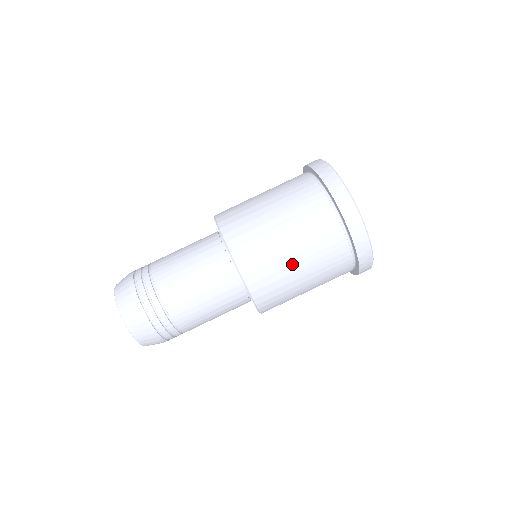
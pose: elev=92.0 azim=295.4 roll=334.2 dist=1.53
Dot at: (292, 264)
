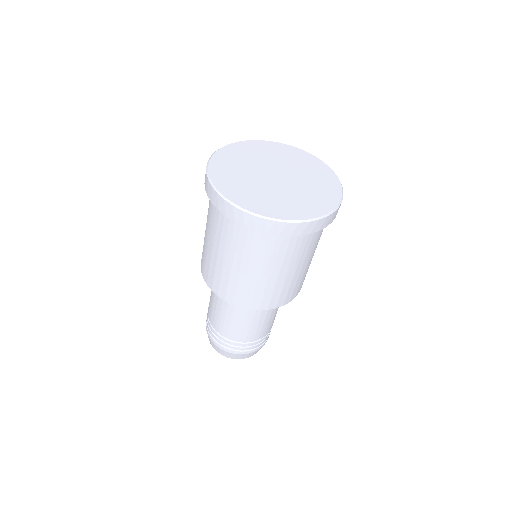
Dot at: (278, 278)
